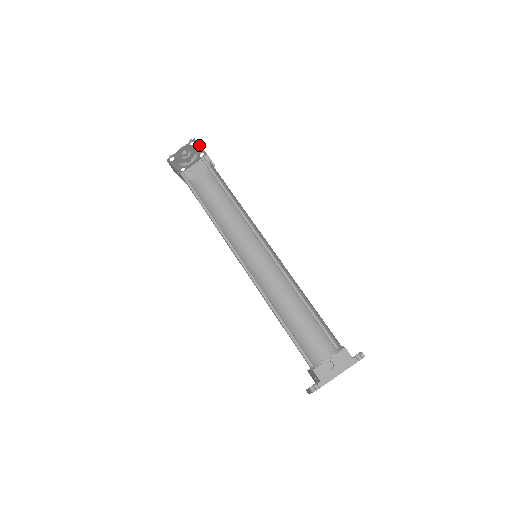
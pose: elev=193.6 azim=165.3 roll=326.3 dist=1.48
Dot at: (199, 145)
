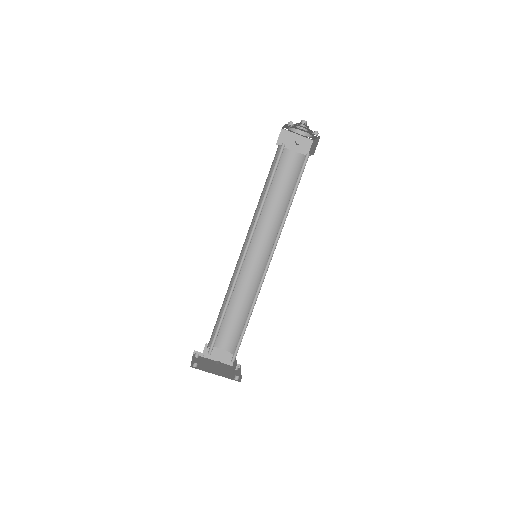
Dot at: (317, 137)
